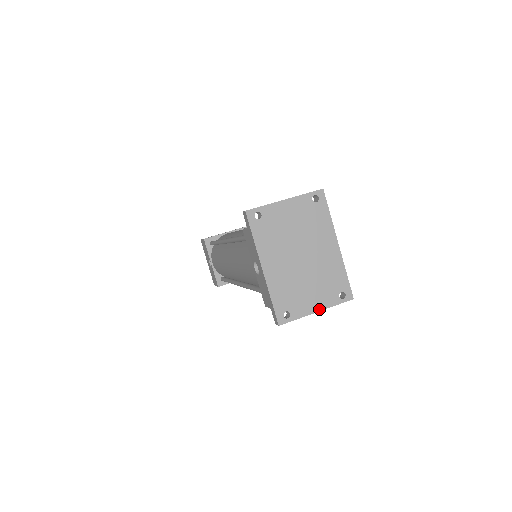
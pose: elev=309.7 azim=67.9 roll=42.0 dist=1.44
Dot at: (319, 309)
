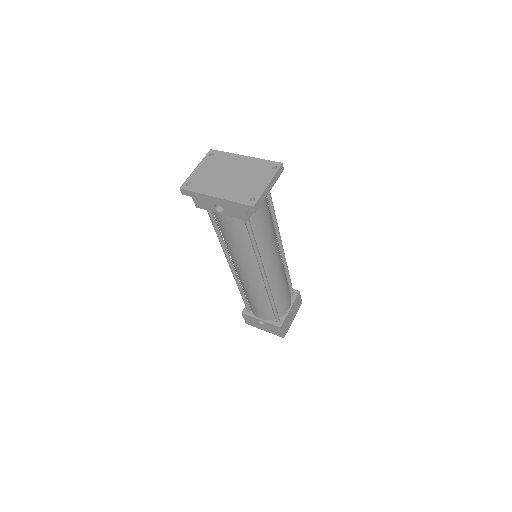
Dot at: (268, 182)
